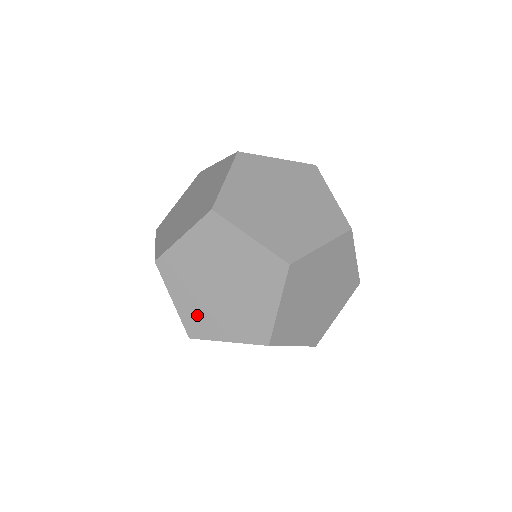
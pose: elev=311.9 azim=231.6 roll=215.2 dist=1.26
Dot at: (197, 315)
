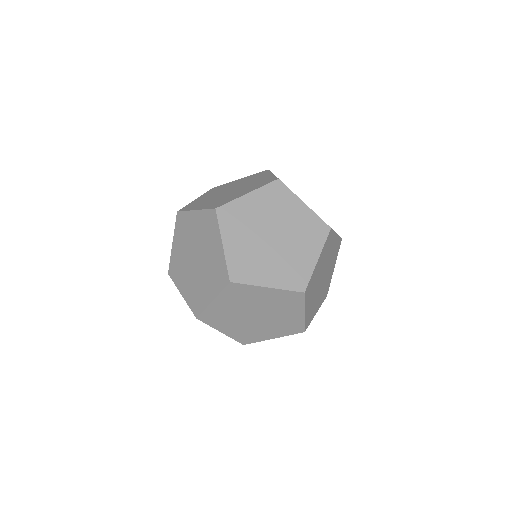
Dot at: (178, 264)
